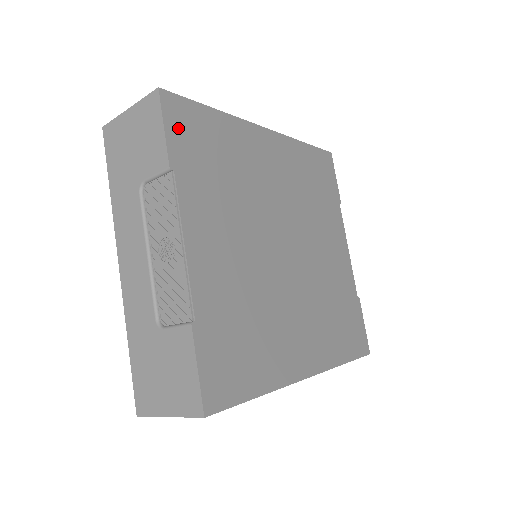
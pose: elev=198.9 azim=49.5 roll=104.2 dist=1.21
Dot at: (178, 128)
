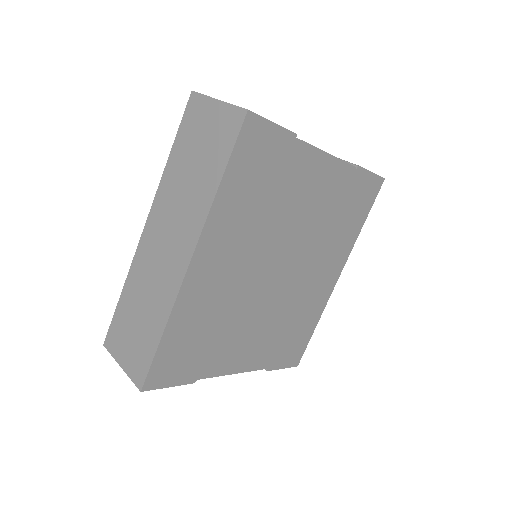
Dot at: (172, 375)
